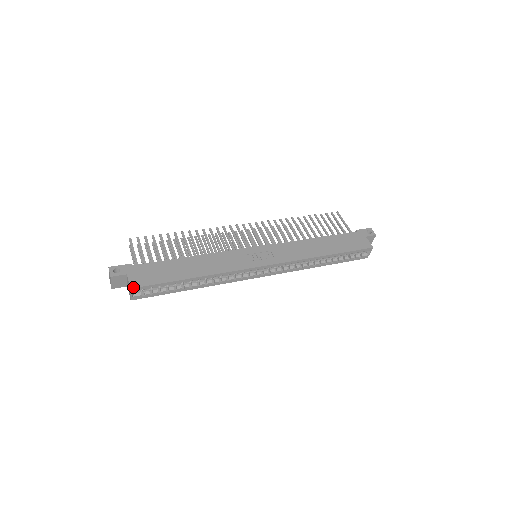
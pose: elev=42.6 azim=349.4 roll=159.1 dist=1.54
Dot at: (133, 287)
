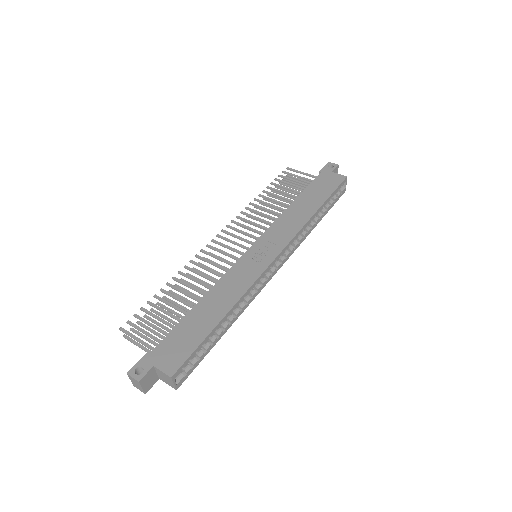
Dot at: (172, 374)
